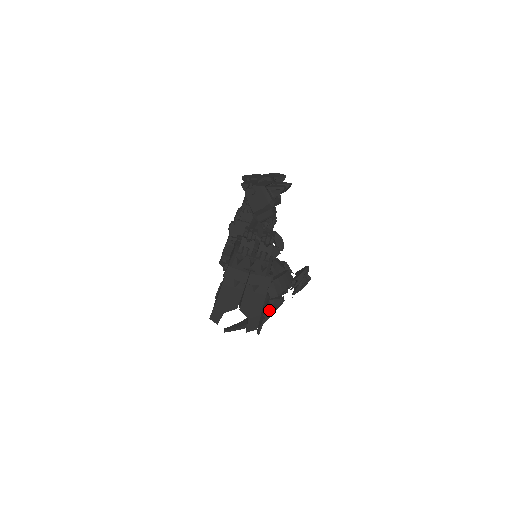
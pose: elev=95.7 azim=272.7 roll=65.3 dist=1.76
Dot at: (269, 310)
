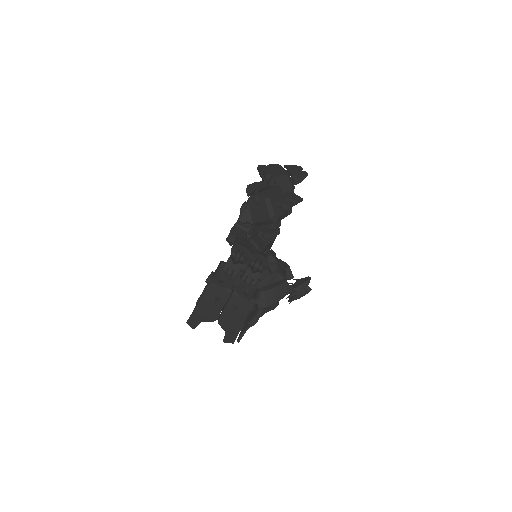
Dot at: (257, 316)
